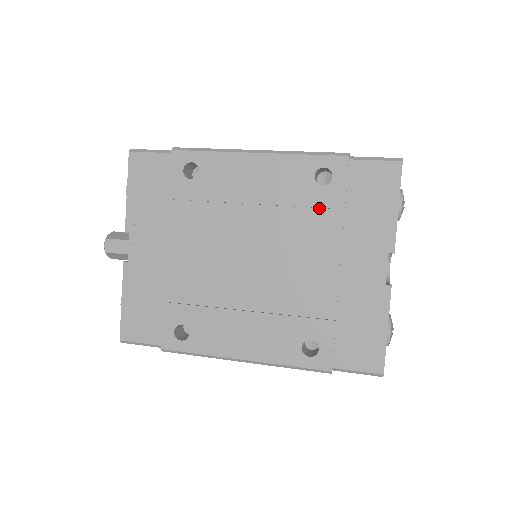
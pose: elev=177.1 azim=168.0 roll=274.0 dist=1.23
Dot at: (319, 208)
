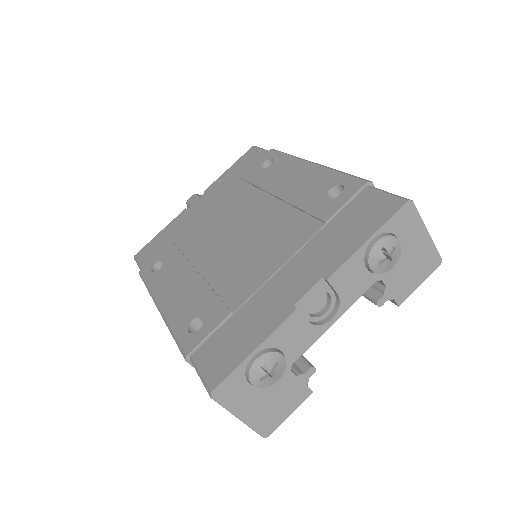
Dot at: (310, 215)
